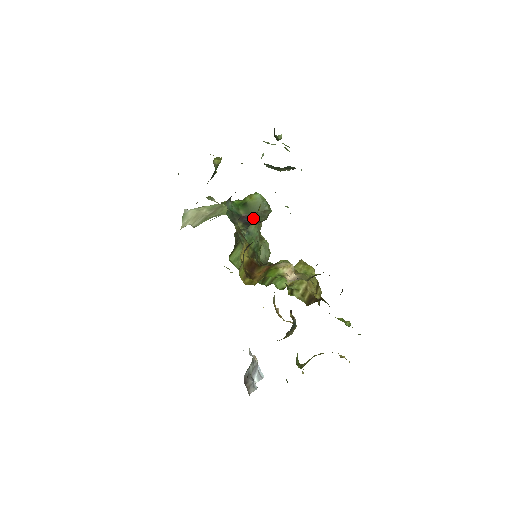
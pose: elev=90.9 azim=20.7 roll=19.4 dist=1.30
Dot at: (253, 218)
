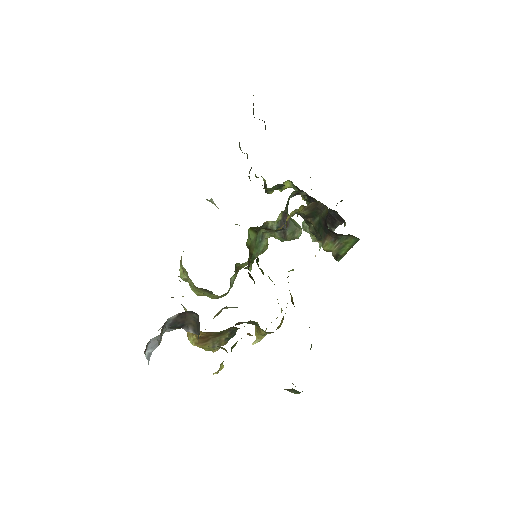
Dot at: (288, 225)
